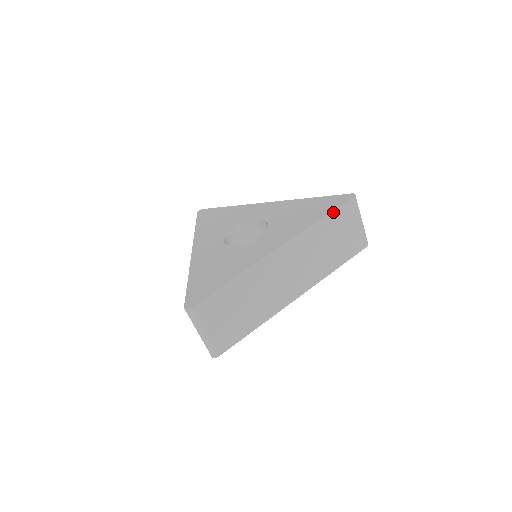
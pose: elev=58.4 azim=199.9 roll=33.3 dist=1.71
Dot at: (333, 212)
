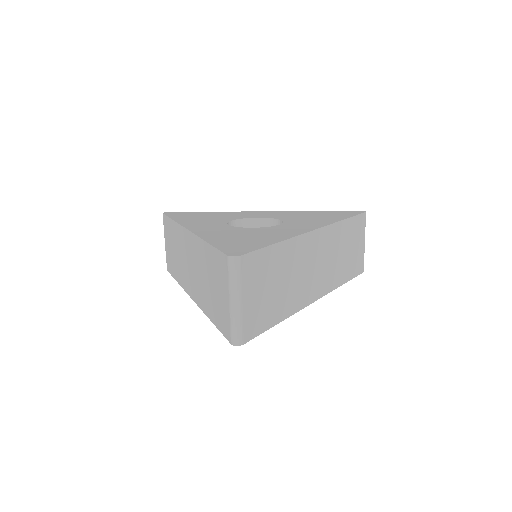
Dot at: (353, 218)
